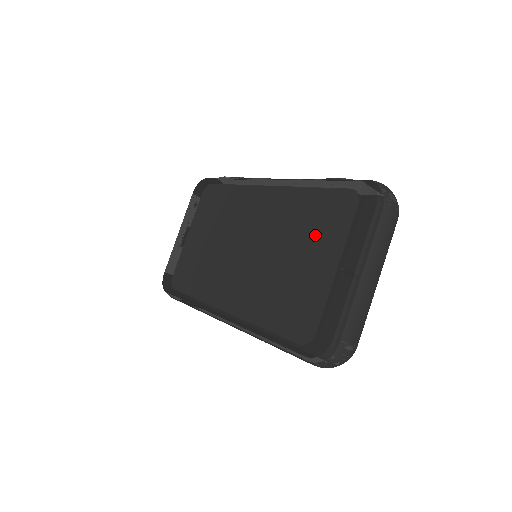
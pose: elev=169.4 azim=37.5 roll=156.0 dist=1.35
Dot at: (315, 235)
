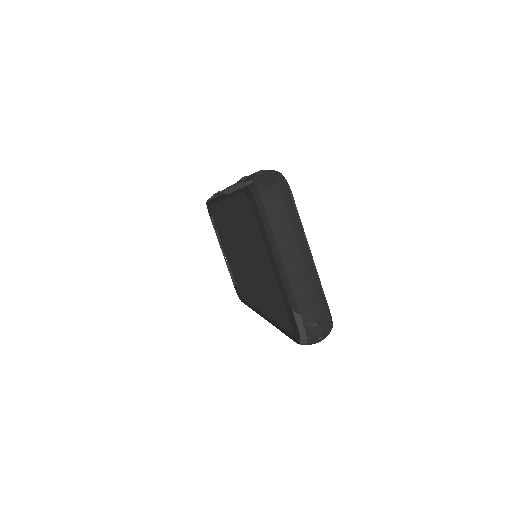
Dot at: (253, 239)
